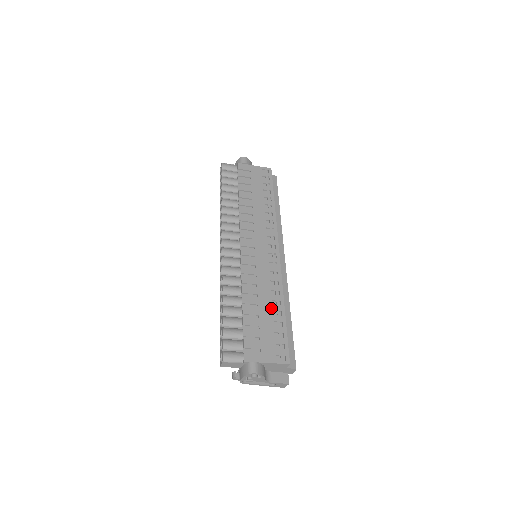
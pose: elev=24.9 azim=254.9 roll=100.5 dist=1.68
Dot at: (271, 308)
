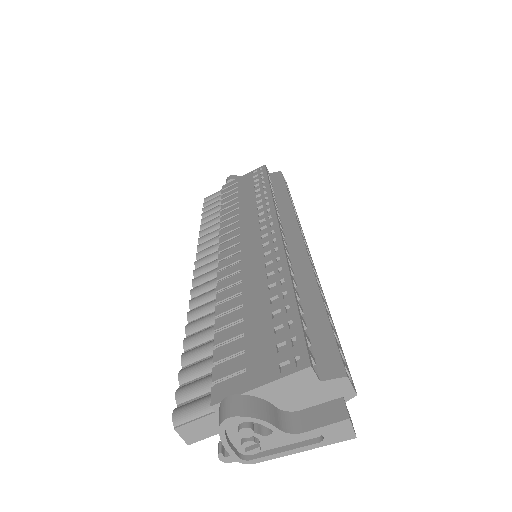
Dot at: (266, 296)
